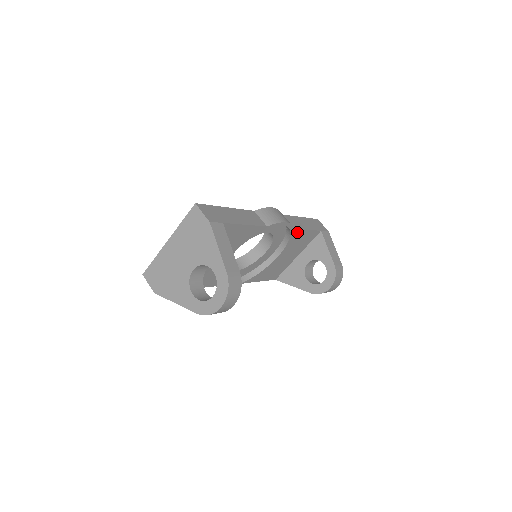
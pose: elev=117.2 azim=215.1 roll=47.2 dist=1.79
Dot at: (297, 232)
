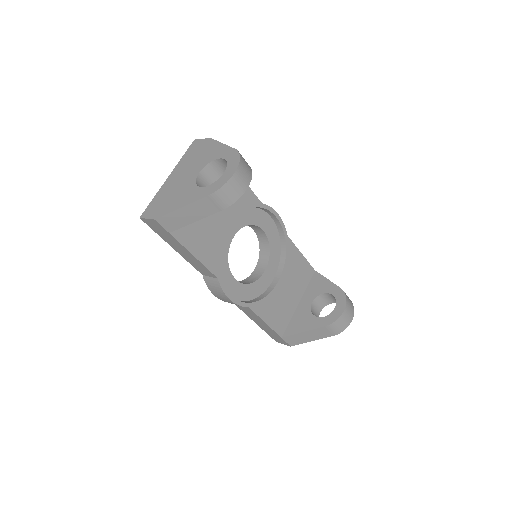
Dot at: (292, 248)
